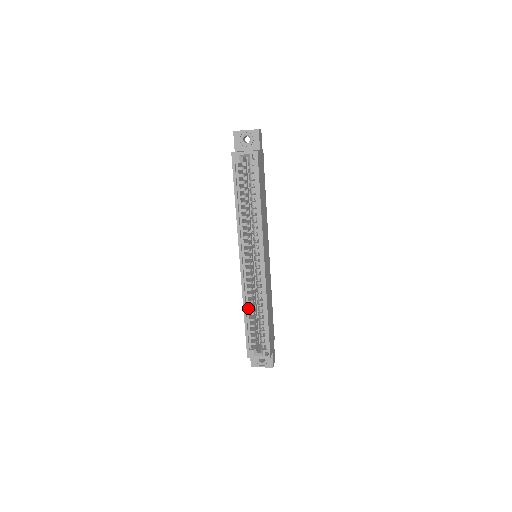
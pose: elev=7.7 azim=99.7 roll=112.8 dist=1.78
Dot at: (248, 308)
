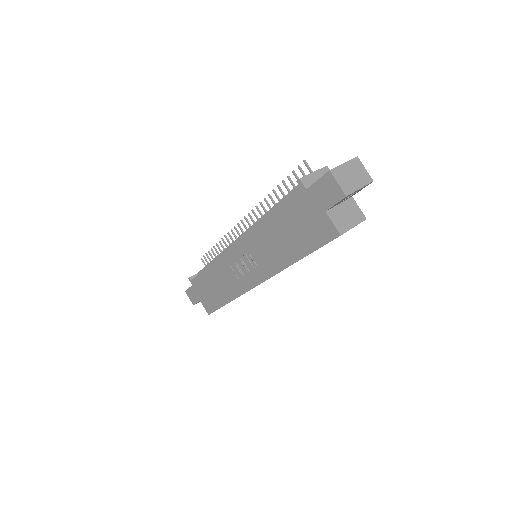
Dot at: occluded
